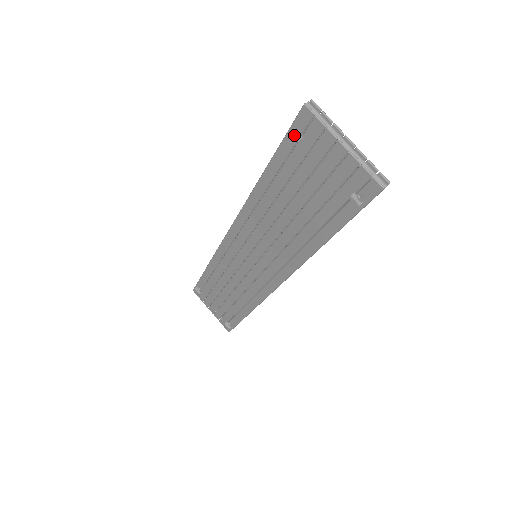
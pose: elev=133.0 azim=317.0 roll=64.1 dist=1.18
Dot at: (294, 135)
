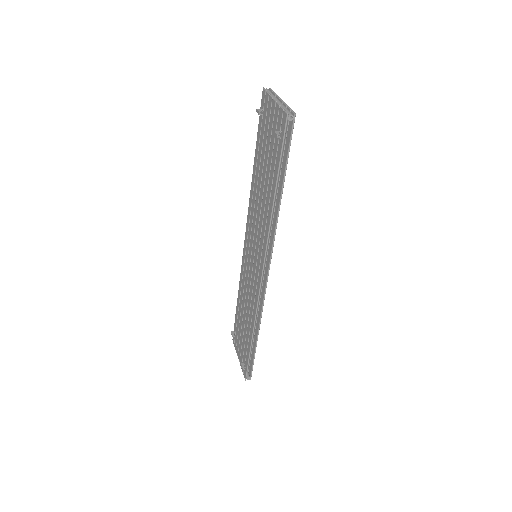
Dot at: (257, 110)
